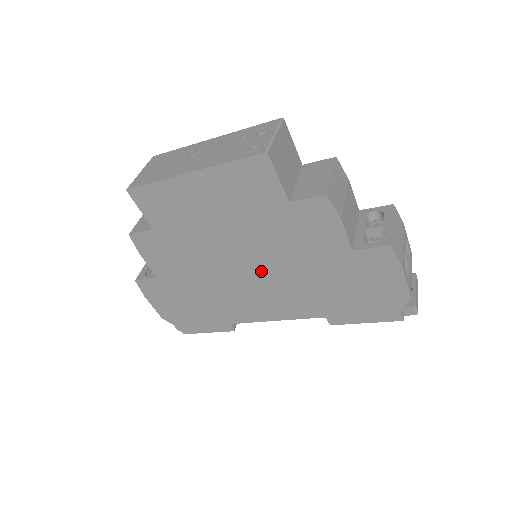
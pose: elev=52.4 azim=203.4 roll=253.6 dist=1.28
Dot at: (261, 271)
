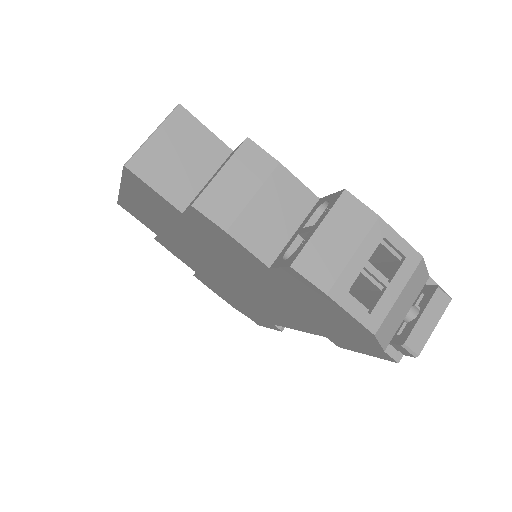
Dot at: (238, 279)
